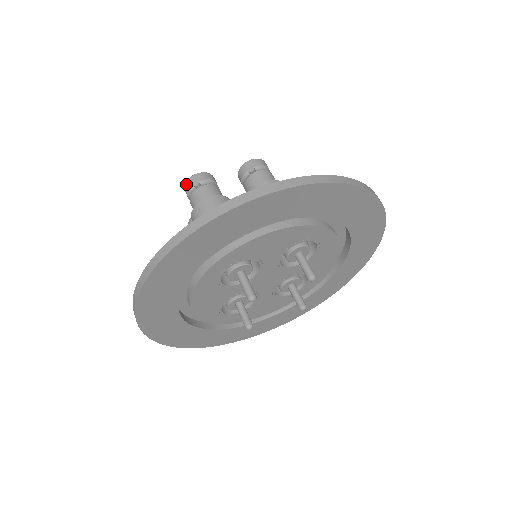
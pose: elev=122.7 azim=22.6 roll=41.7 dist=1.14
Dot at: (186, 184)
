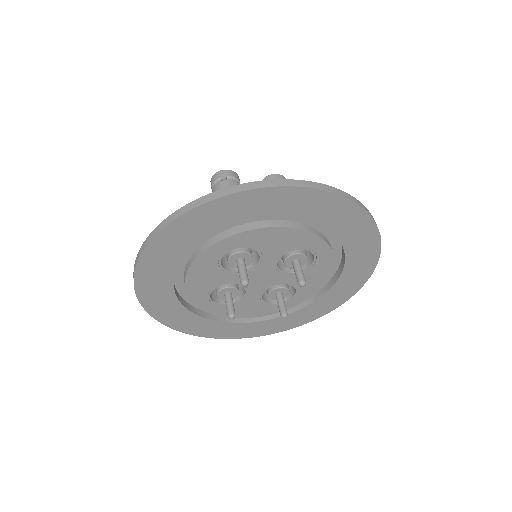
Dot at: (214, 176)
